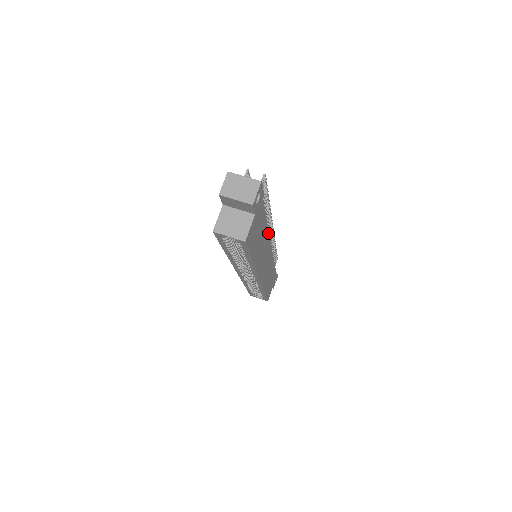
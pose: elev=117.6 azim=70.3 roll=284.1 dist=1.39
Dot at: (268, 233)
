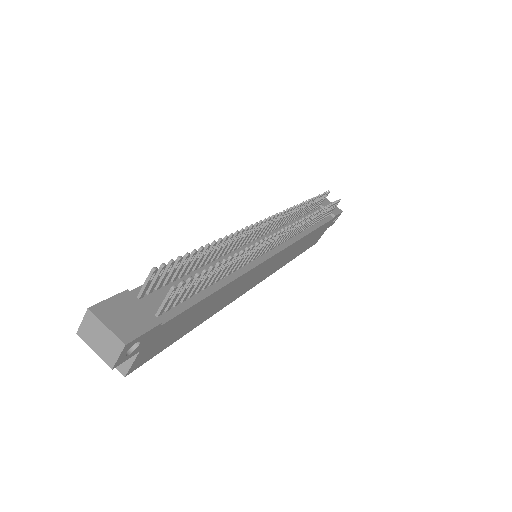
Dot at: (242, 275)
